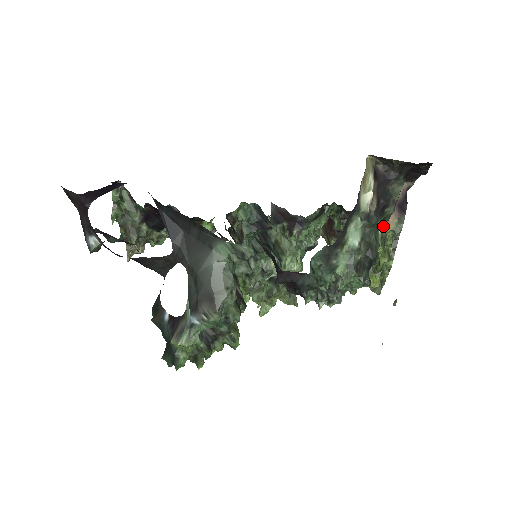
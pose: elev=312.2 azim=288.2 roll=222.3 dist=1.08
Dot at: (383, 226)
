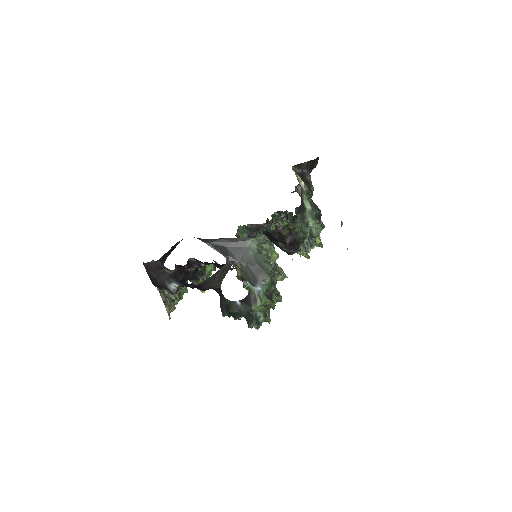
Dot at: occluded
